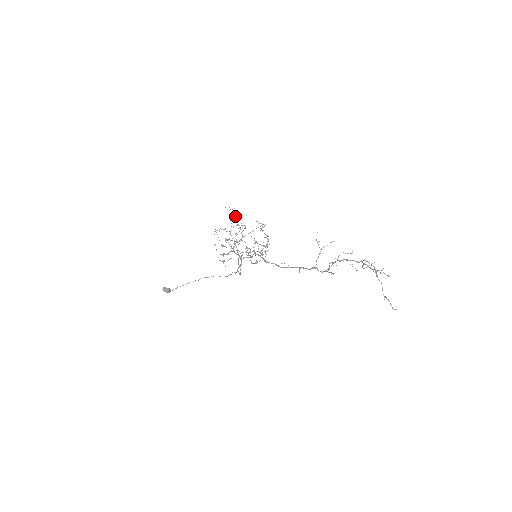
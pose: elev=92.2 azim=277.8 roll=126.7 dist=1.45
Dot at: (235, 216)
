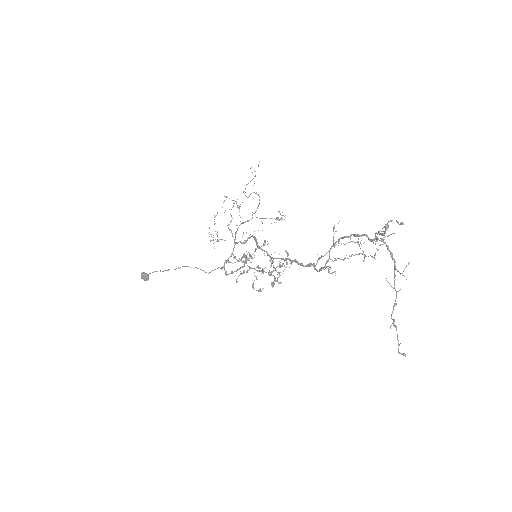
Dot at: (254, 181)
